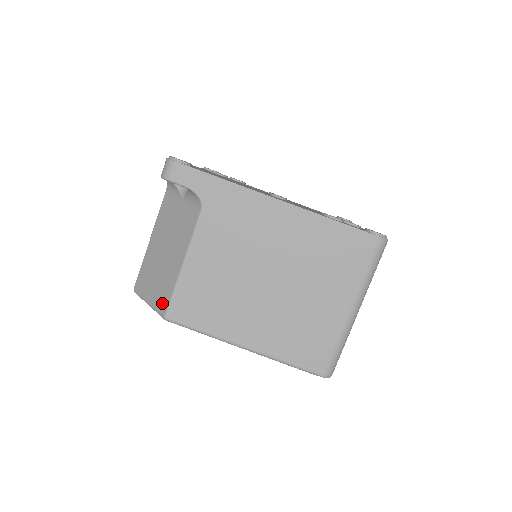
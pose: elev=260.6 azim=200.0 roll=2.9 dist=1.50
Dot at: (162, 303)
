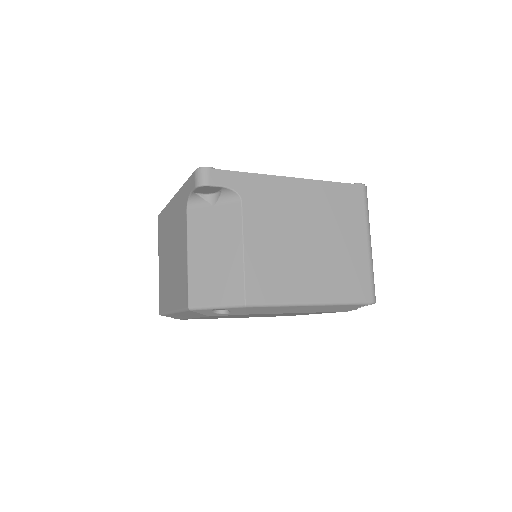
Dot at: (235, 295)
